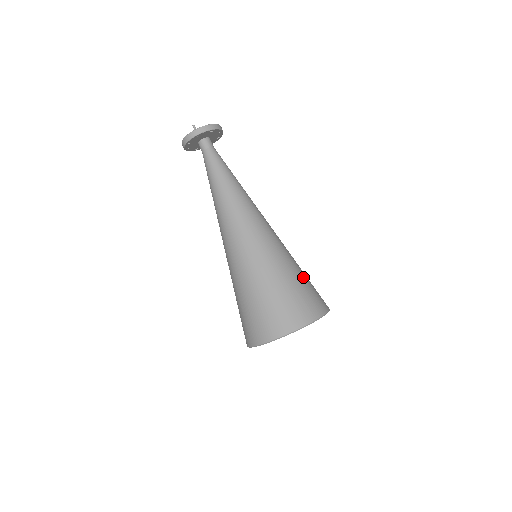
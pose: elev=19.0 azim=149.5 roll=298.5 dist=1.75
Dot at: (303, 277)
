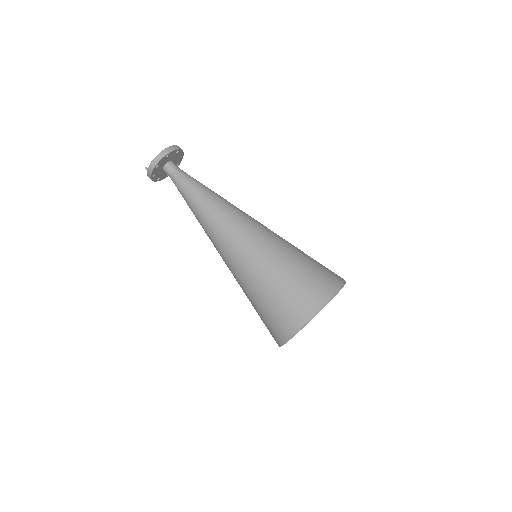
Dot at: (284, 281)
